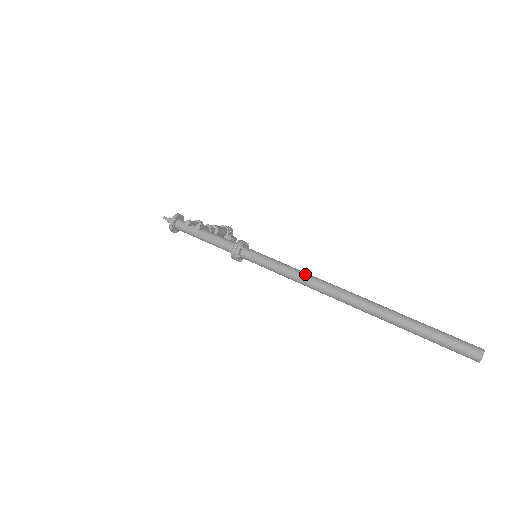
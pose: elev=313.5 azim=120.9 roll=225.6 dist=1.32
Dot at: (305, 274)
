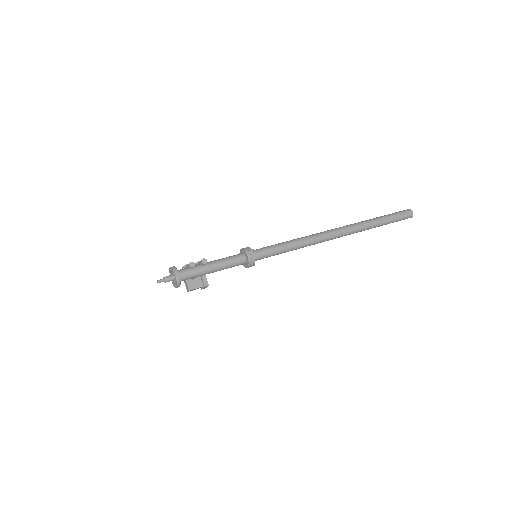
Dot at: (304, 237)
